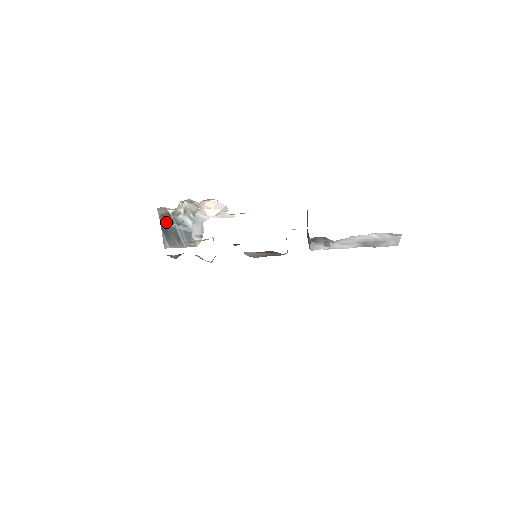
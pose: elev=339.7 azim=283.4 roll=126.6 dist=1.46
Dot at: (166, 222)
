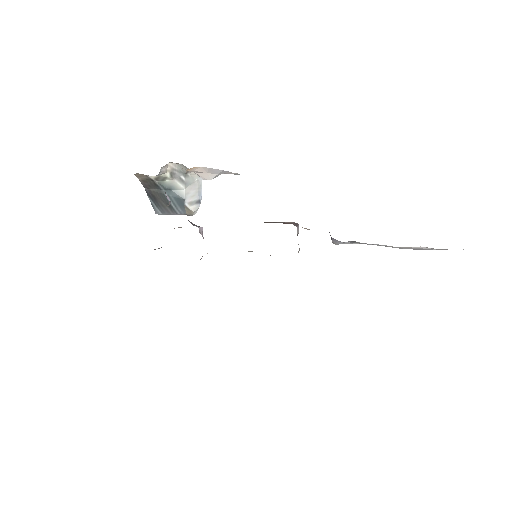
Dot at: (151, 187)
